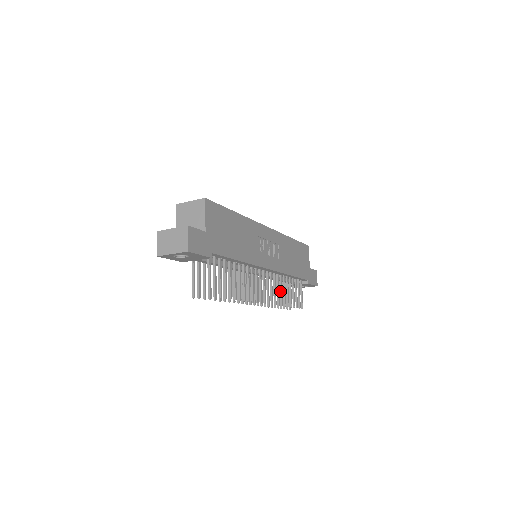
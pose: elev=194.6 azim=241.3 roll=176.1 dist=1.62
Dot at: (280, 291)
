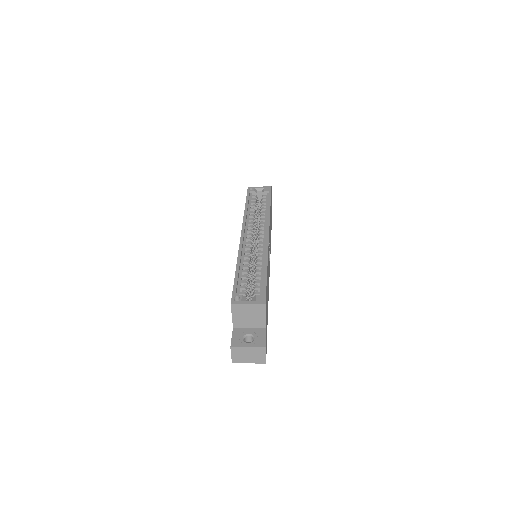
Dot at: occluded
